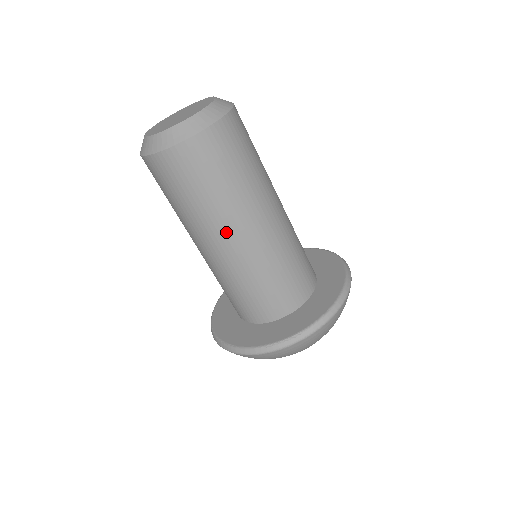
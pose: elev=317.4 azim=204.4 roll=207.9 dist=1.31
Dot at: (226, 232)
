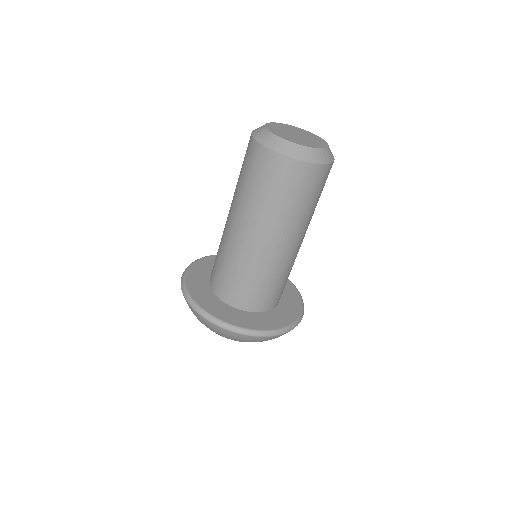
Dot at: (249, 225)
